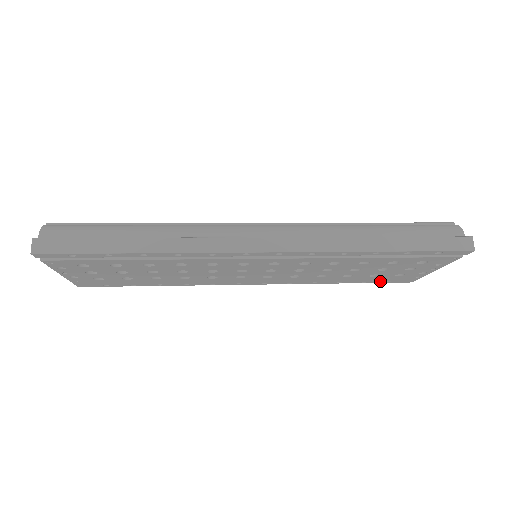
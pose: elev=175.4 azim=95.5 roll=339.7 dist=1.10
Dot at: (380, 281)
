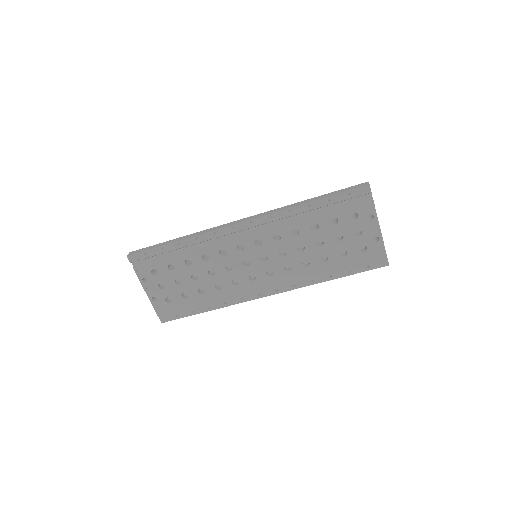
Dot at: (360, 268)
